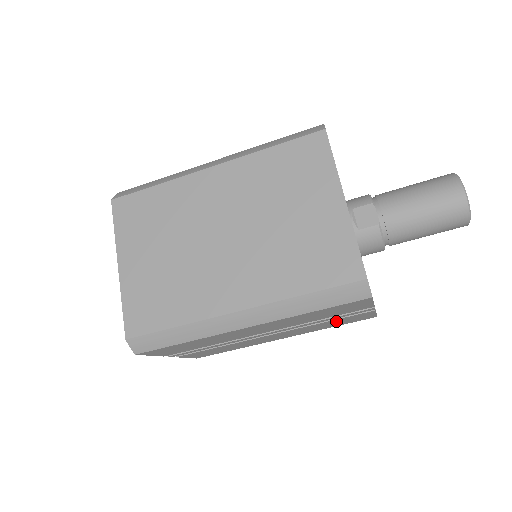
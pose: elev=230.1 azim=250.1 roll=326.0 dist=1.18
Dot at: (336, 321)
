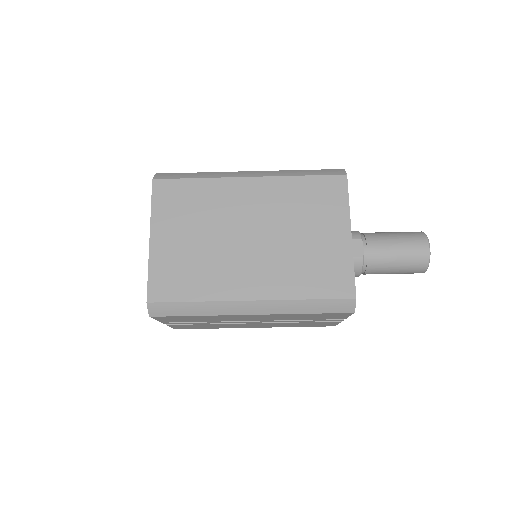
Dot at: (307, 323)
